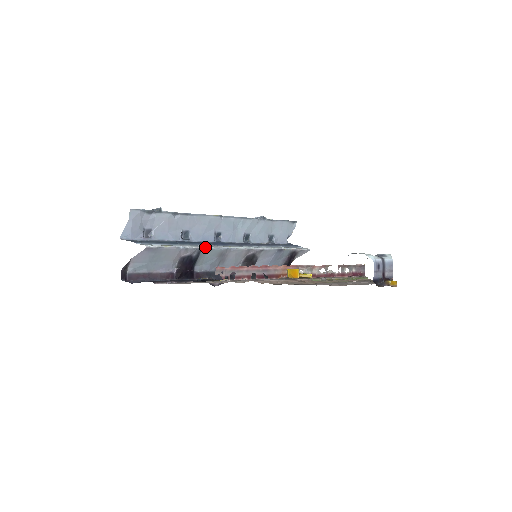
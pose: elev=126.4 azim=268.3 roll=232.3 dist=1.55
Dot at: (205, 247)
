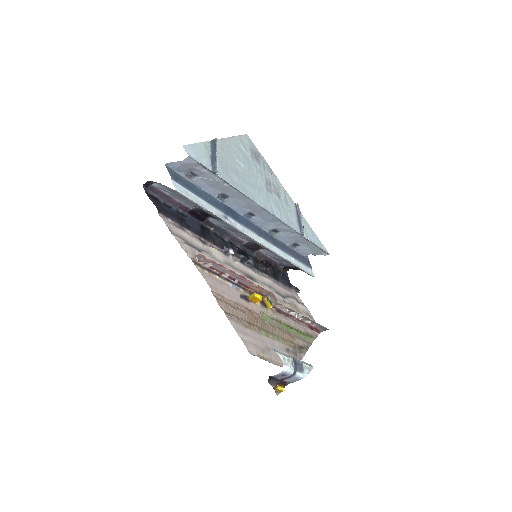
Dot at: (225, 220)
